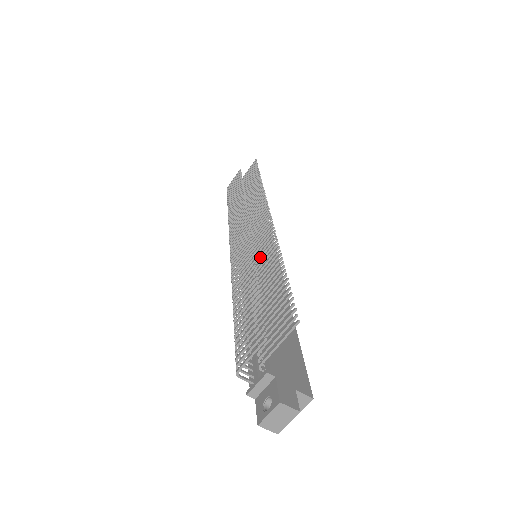
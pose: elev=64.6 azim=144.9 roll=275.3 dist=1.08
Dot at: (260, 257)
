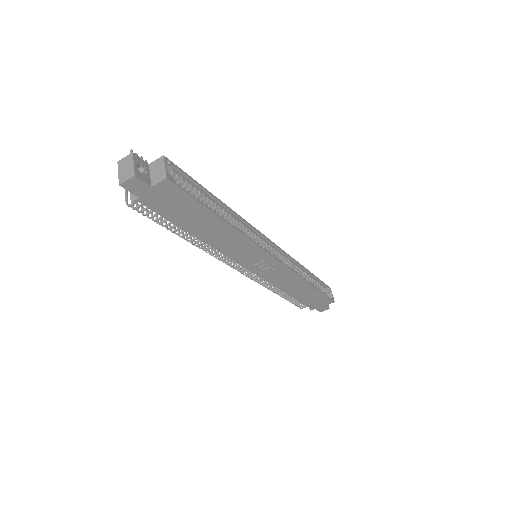
Dot at: occluded
